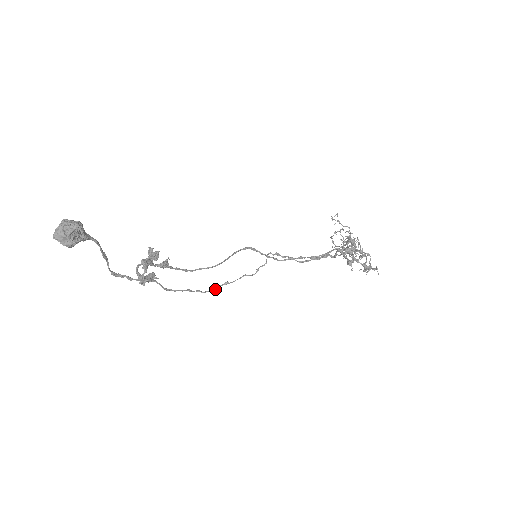
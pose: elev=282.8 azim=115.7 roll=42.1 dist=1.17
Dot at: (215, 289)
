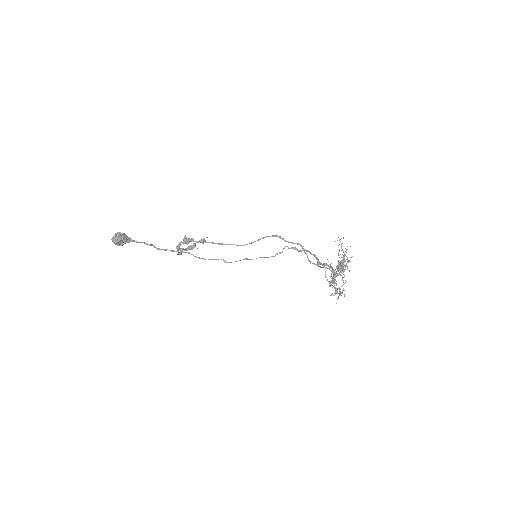
Dot at: (236, 261)
